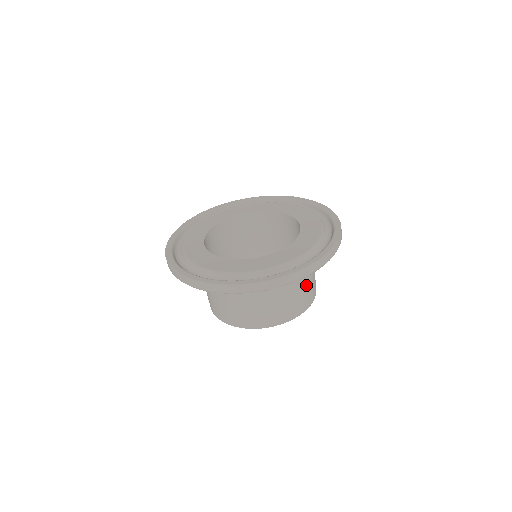
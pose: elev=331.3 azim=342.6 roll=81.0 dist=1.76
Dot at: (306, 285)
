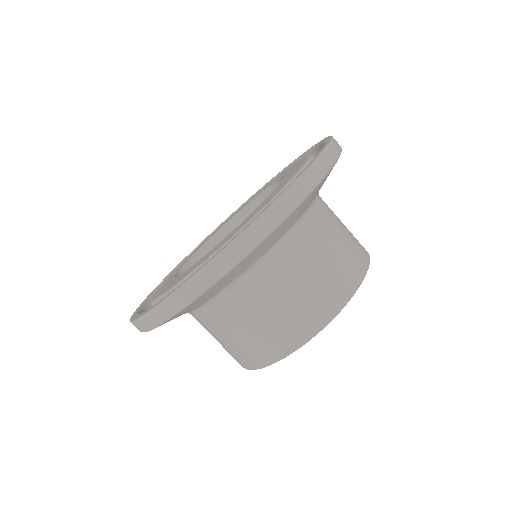
Dot at: (298, 287)
